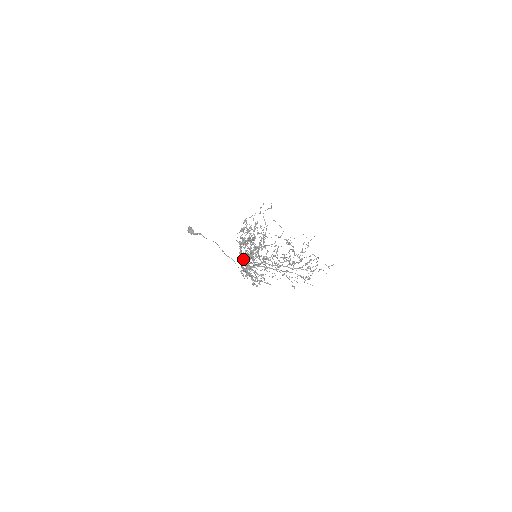
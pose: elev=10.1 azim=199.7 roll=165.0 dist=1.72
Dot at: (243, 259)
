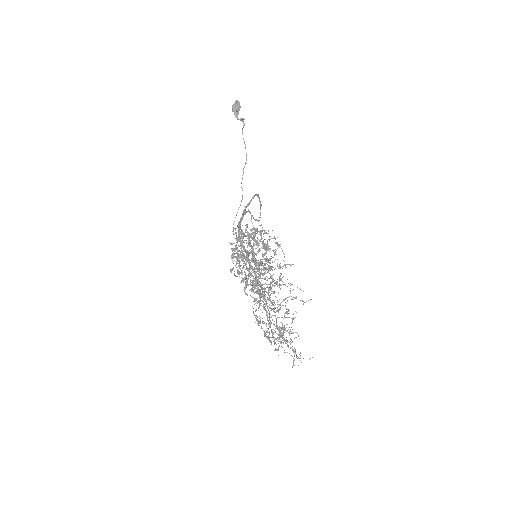
Dot at: (241, 245)
